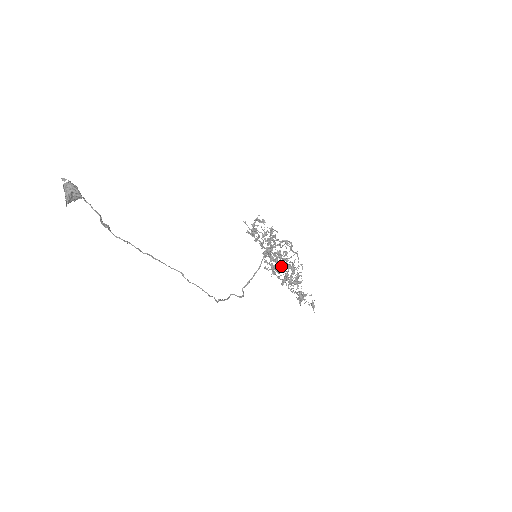
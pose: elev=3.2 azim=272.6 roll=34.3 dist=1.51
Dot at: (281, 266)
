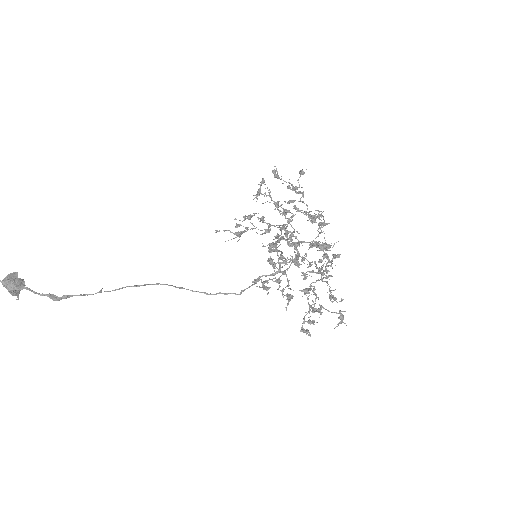
Dot at: (296, 261)
